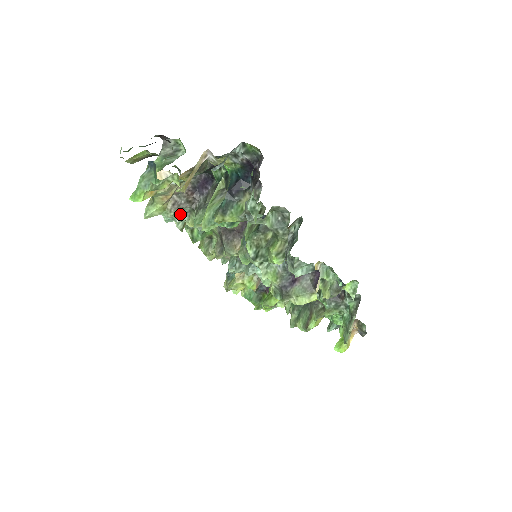
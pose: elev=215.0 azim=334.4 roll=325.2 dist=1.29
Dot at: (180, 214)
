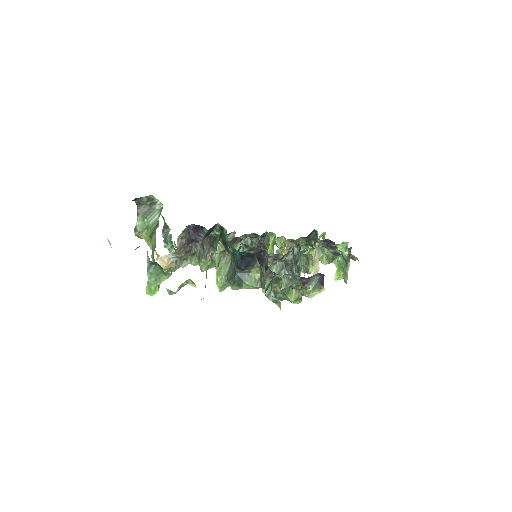
Dot at: occluded
